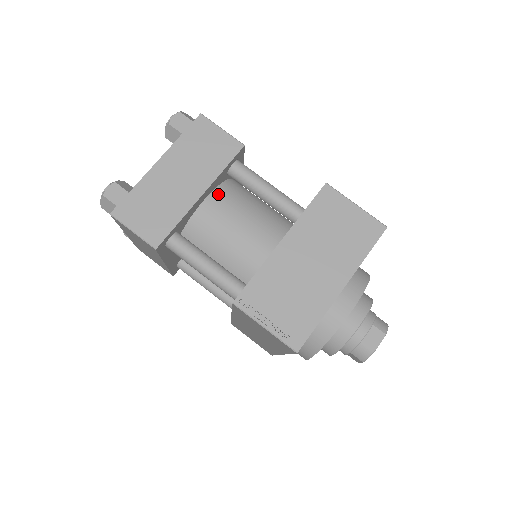
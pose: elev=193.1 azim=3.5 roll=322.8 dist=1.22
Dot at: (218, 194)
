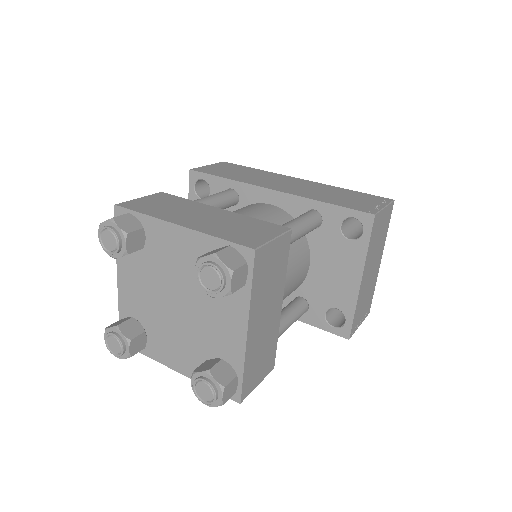
Dot at: occluded
